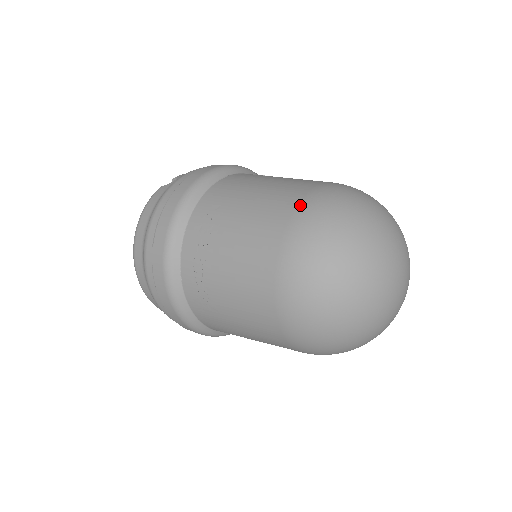
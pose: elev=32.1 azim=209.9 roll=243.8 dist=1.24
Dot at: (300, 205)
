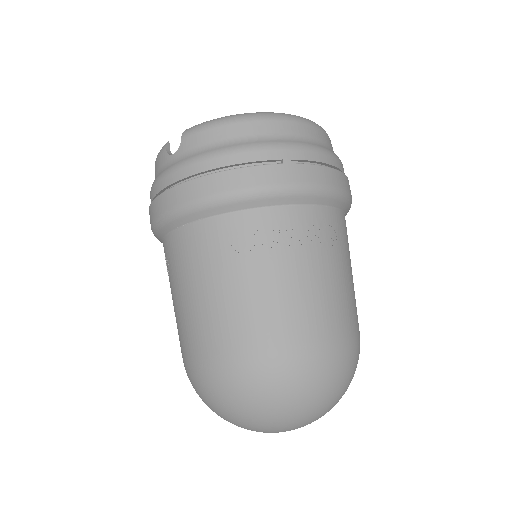
Dot at: (192, 361)
